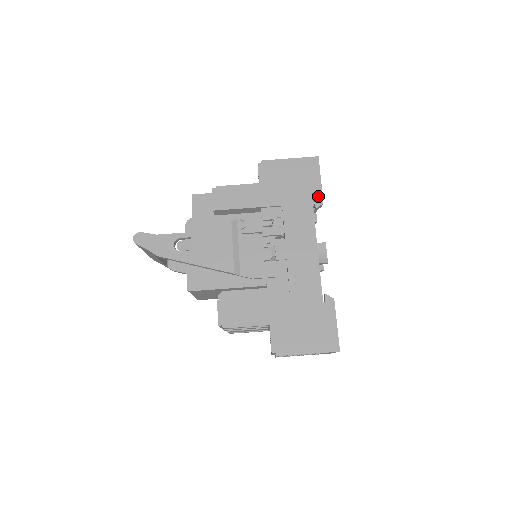
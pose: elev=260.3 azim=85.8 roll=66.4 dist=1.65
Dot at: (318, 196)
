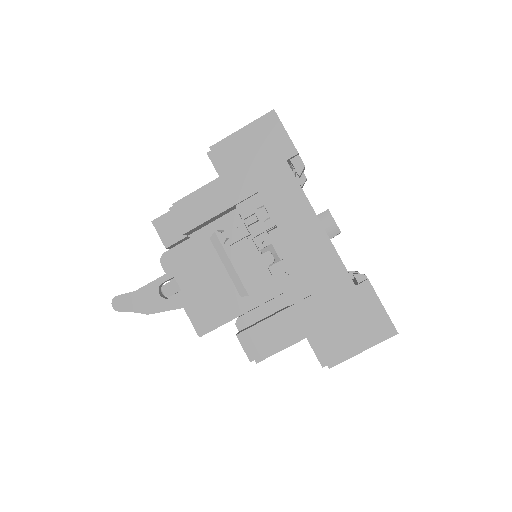
Dot at: (295, 159)
